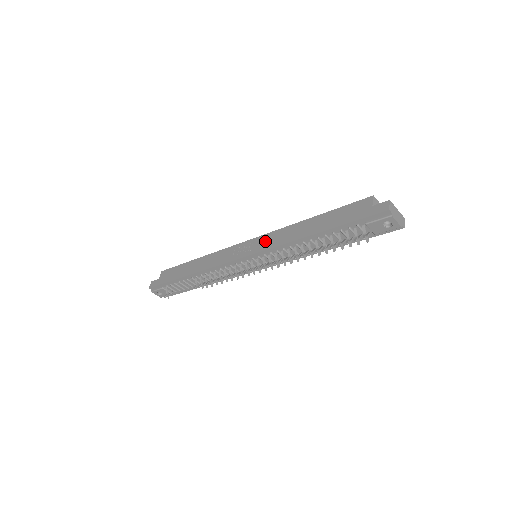
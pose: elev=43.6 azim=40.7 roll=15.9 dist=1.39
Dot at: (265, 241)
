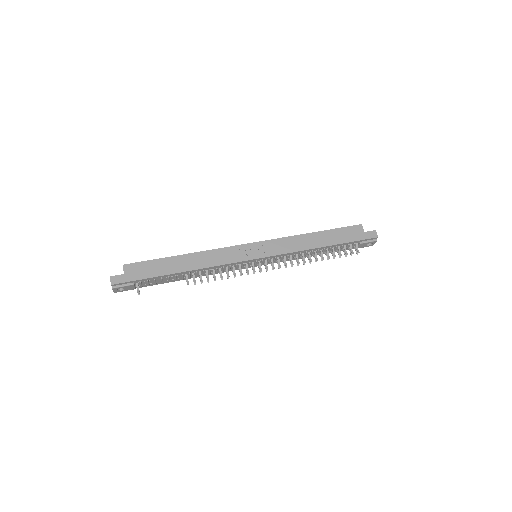
Dot at: (276, 246)
